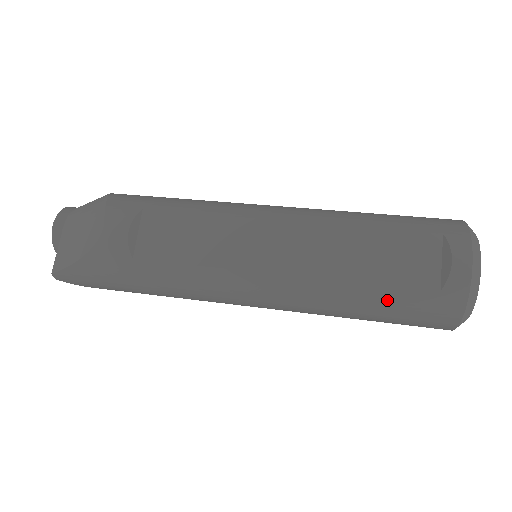
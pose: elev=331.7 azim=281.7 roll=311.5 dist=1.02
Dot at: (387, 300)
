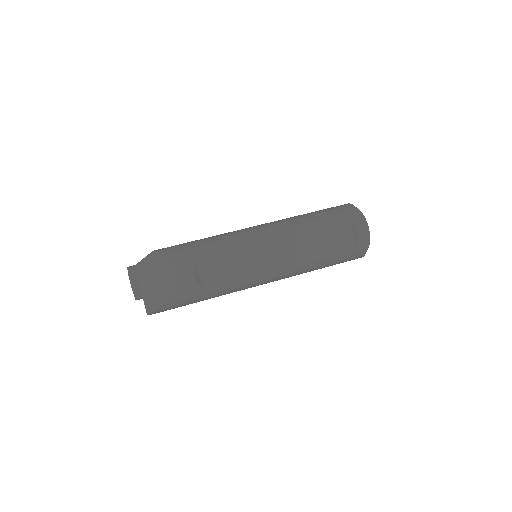
Dot at: (334, 259)
